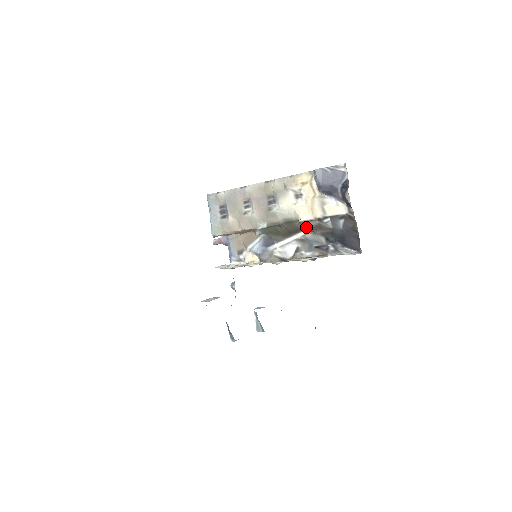
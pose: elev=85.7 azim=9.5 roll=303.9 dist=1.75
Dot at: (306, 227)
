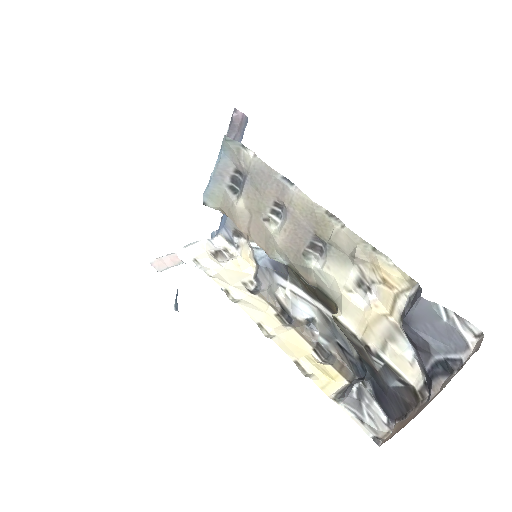
Dot at: (341, 329)
